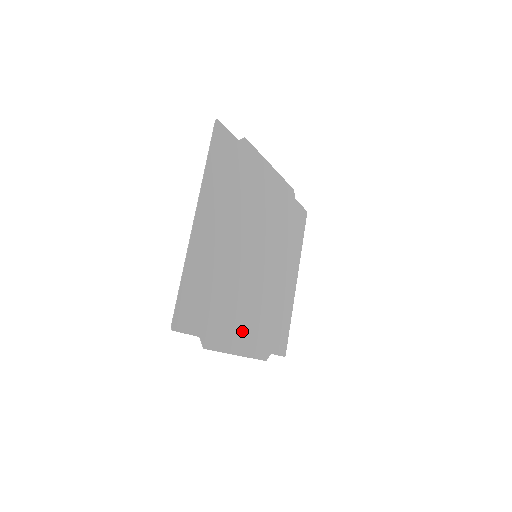
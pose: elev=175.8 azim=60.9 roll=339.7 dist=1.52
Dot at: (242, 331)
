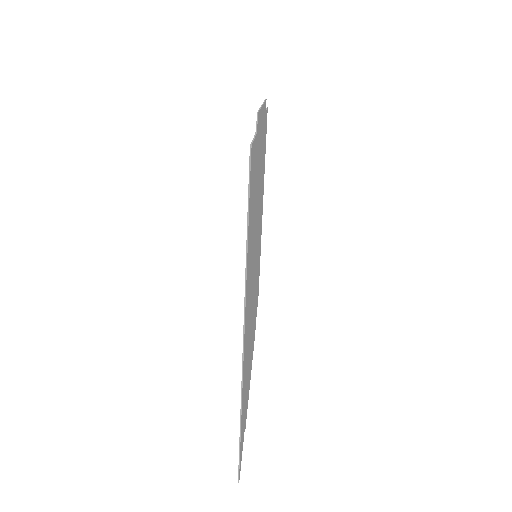
Dot at: occluded
